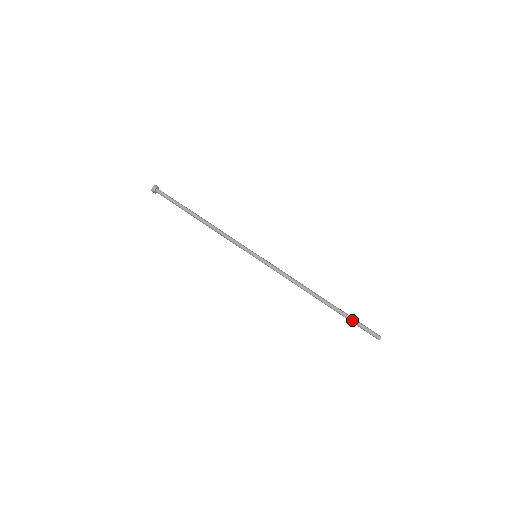
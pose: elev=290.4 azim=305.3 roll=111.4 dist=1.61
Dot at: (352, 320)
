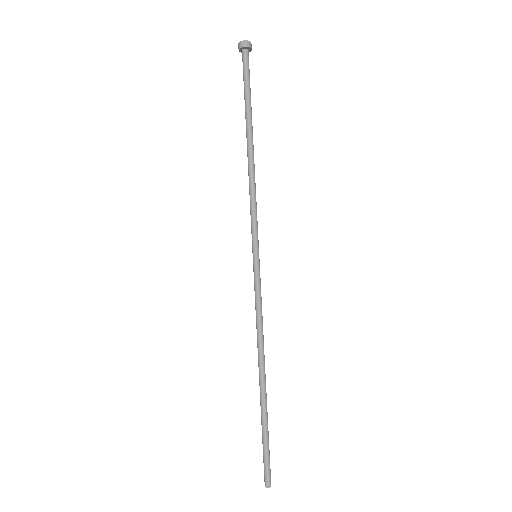
Dot at: (264, 438)
